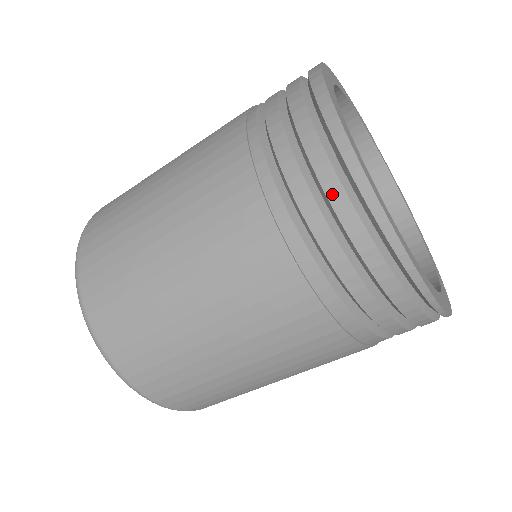
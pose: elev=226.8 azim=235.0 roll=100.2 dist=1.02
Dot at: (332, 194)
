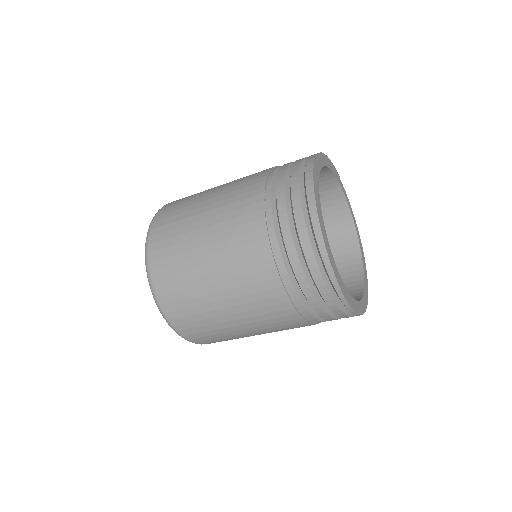
Dot at: (311, 265)
